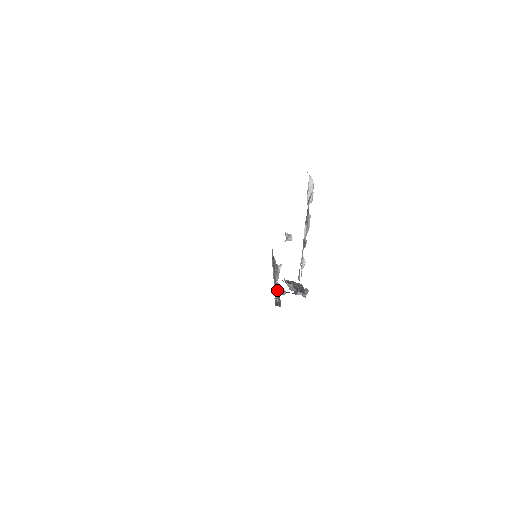
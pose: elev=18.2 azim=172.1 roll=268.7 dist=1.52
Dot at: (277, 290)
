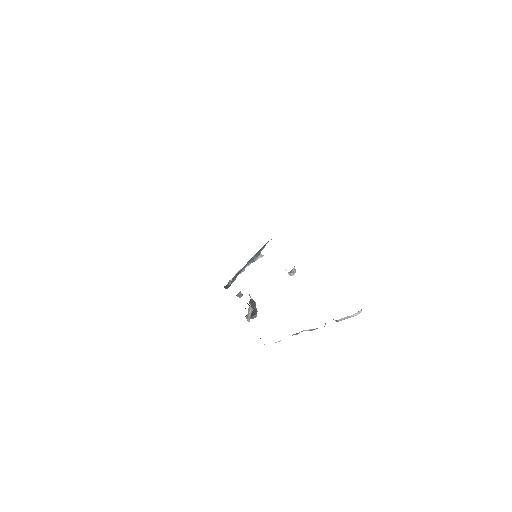
Dot at: (238, 274)
